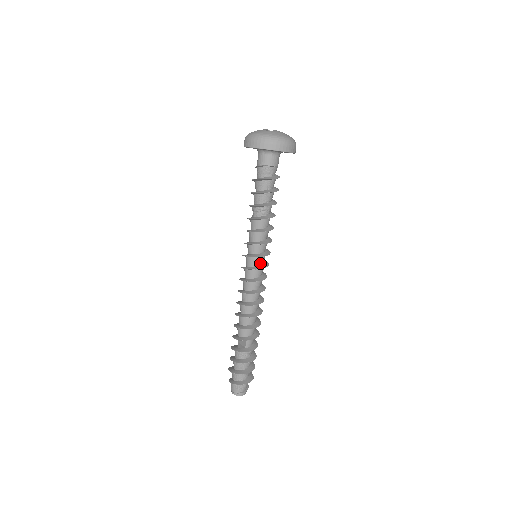
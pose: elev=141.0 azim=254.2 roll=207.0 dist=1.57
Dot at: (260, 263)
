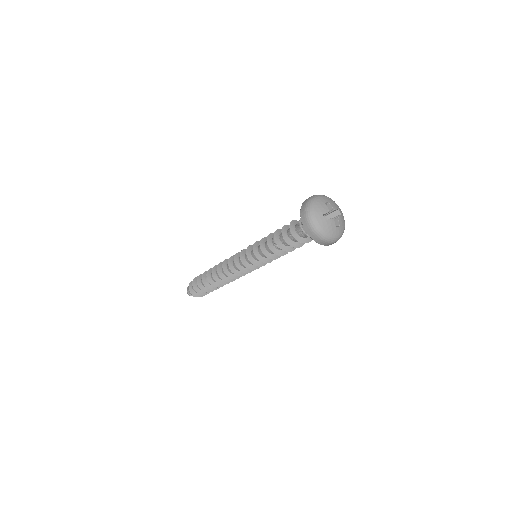
Dot at: (252, 264)
